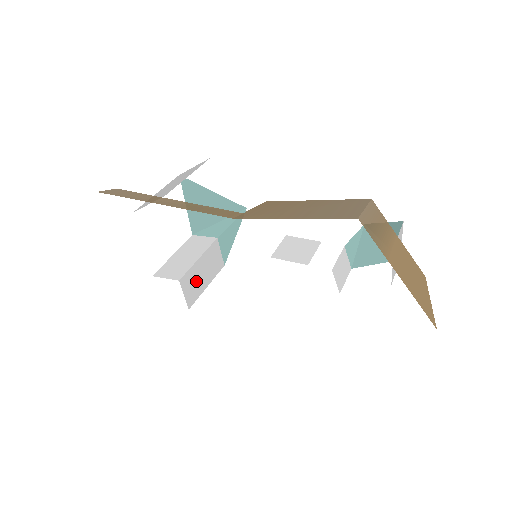
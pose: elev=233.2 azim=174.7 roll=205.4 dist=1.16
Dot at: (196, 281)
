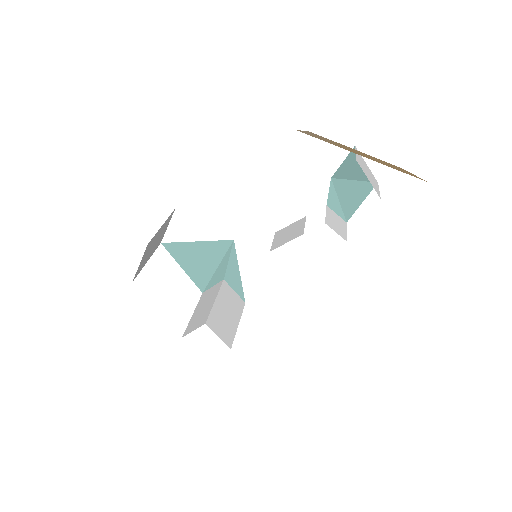
Dot at: (224, 322)
